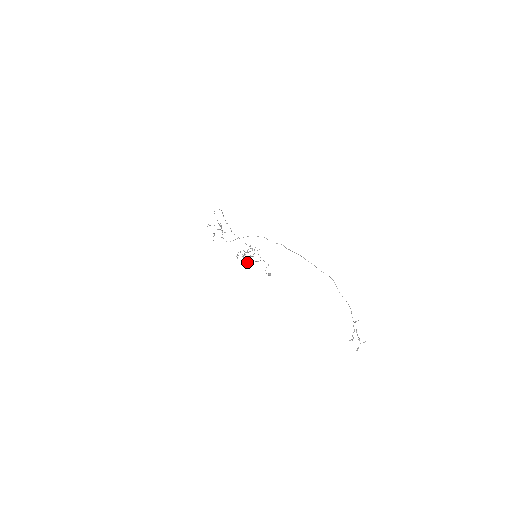
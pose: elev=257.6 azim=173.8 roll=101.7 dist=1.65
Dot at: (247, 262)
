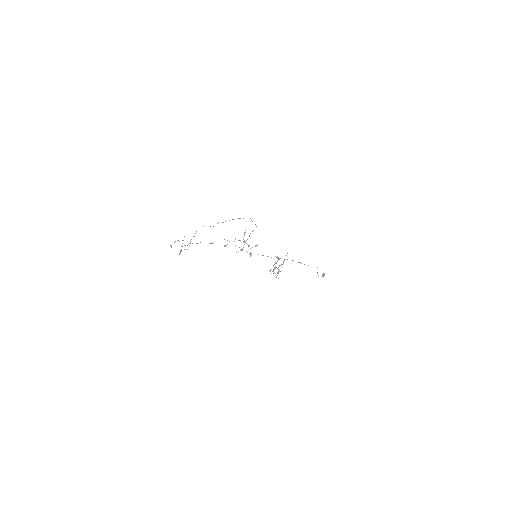
Dot at: occluded
